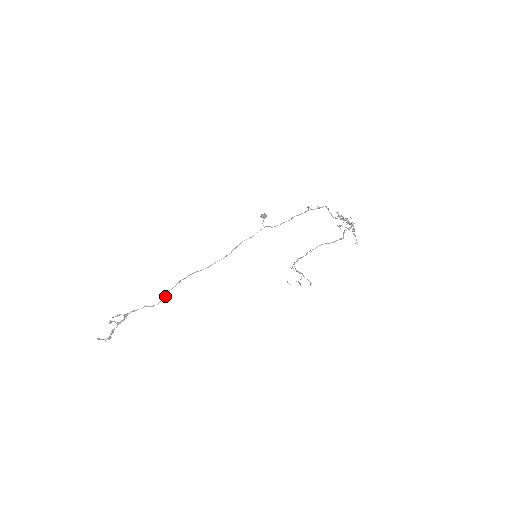
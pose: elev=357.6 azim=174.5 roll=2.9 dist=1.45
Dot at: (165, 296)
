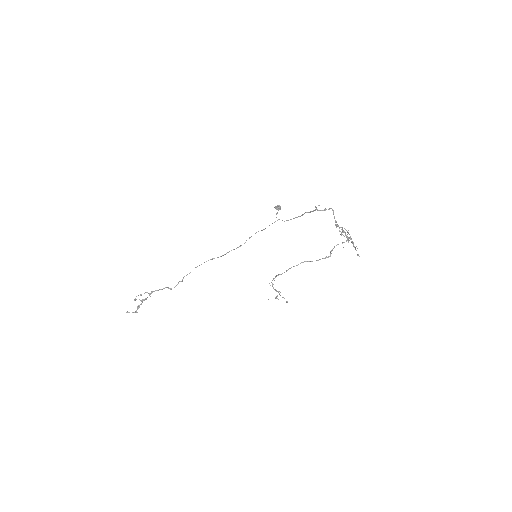
Dot at: (181, 281)
